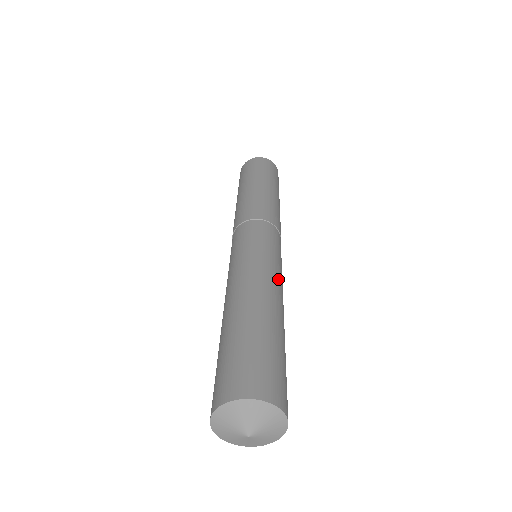
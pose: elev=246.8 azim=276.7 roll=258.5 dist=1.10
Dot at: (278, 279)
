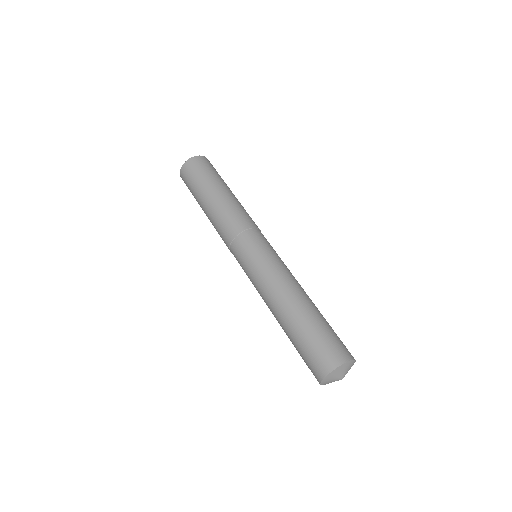
Dot at: occluded
